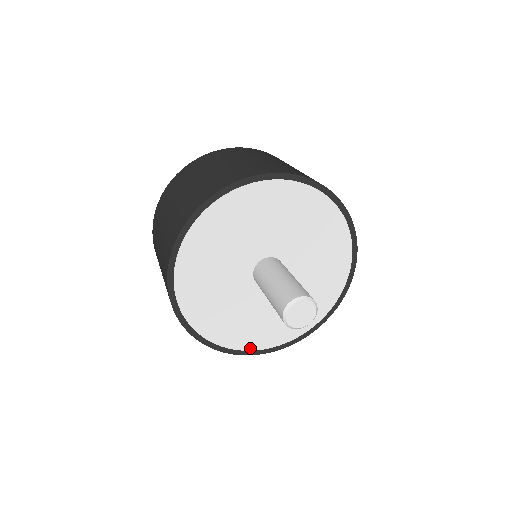
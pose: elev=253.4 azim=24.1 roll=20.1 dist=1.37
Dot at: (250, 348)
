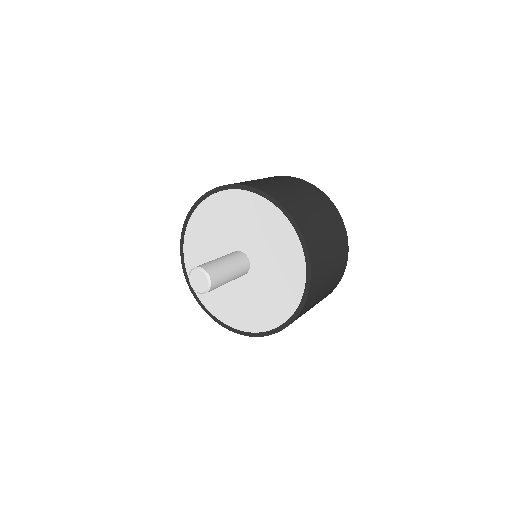
Dot at: (281, 322)
